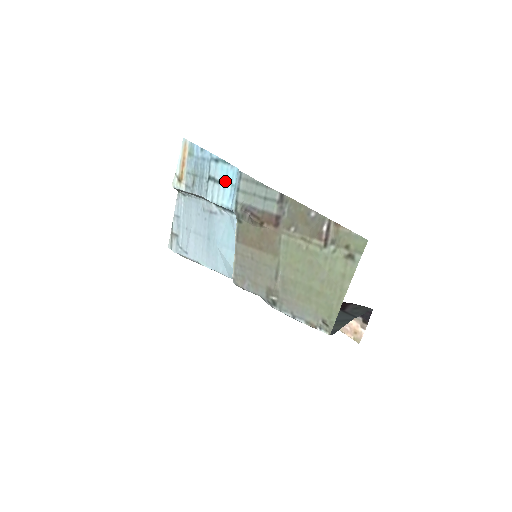
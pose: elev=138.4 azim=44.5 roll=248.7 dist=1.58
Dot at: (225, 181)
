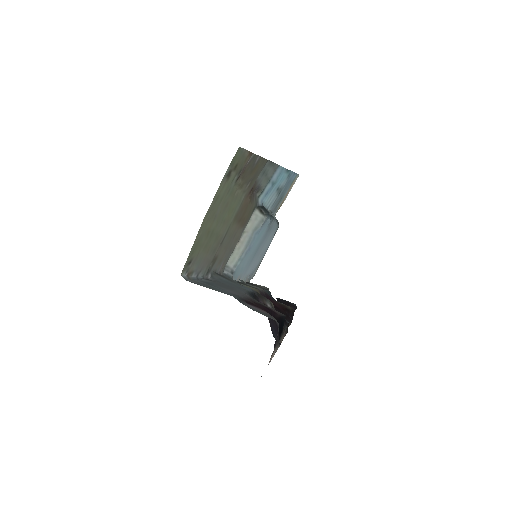
Dot at: (278, 185)
